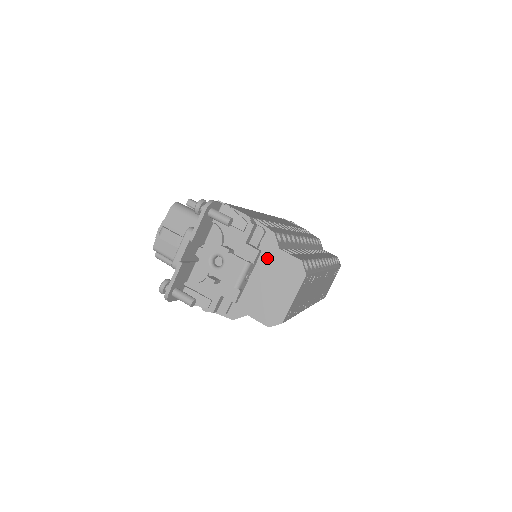
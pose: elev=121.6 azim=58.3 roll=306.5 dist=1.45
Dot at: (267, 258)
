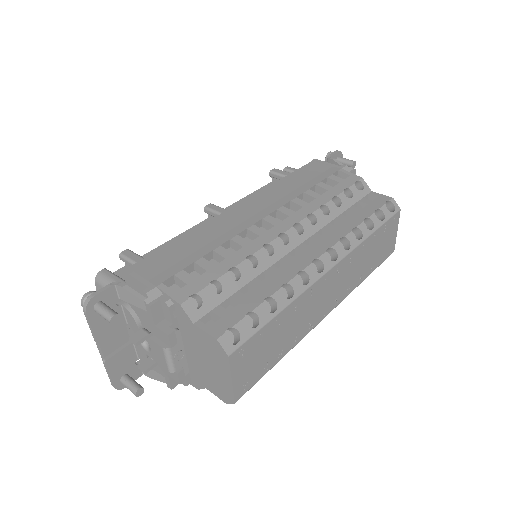
Dot at: (189, 333)
